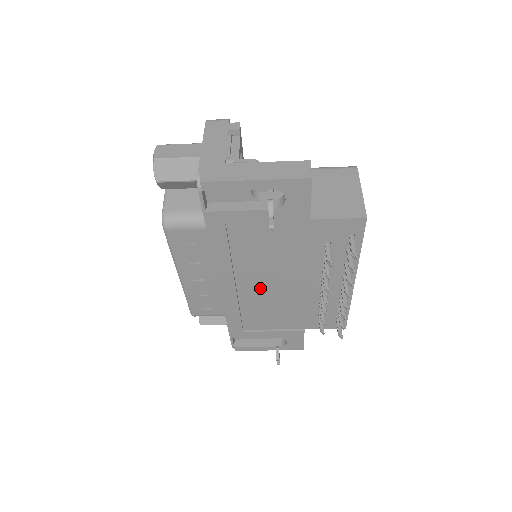
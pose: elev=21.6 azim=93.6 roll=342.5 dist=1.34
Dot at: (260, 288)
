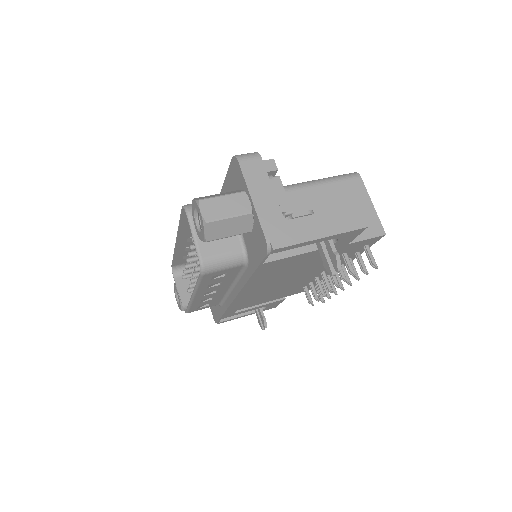
Dot at: (268, 288)
